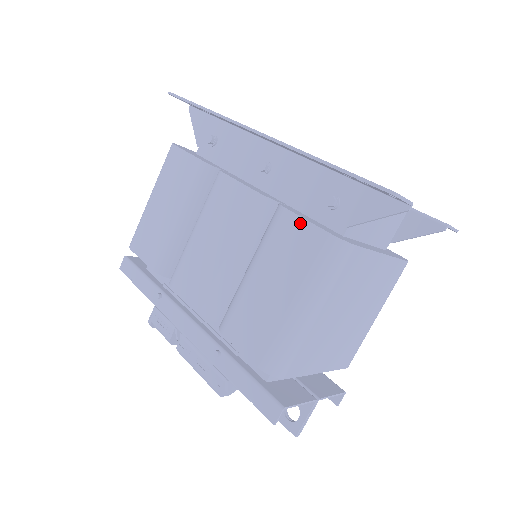
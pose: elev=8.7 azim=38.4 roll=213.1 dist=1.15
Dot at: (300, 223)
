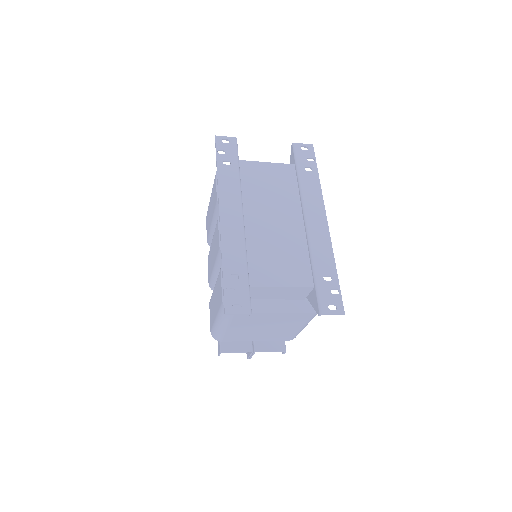
Dot at: (221, 284)
